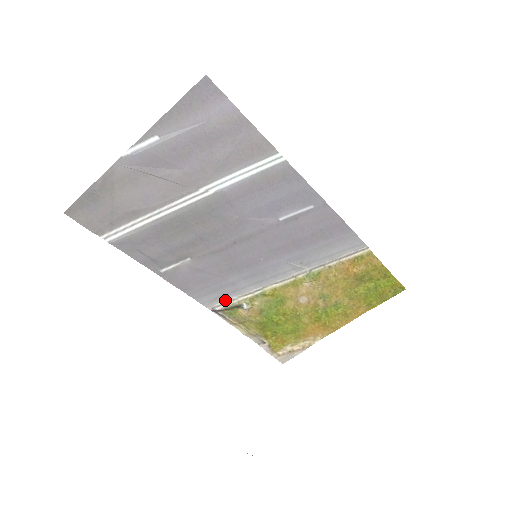
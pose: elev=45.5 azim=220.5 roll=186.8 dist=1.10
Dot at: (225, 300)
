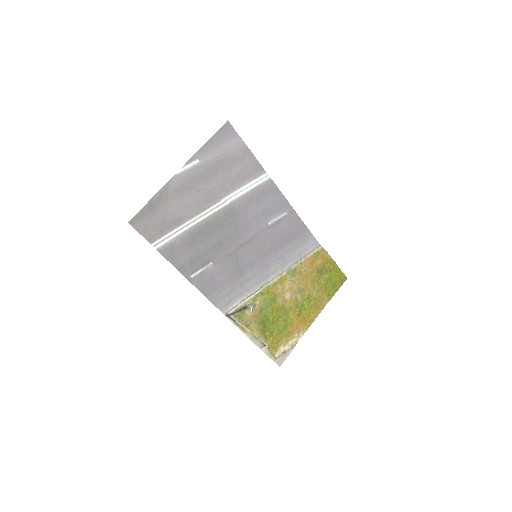
Dot at: (235, 304)
